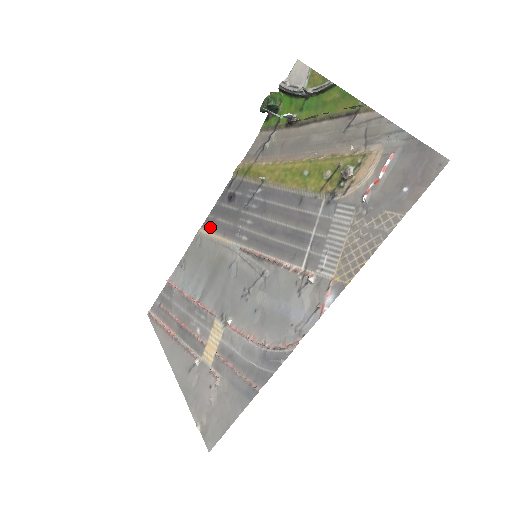
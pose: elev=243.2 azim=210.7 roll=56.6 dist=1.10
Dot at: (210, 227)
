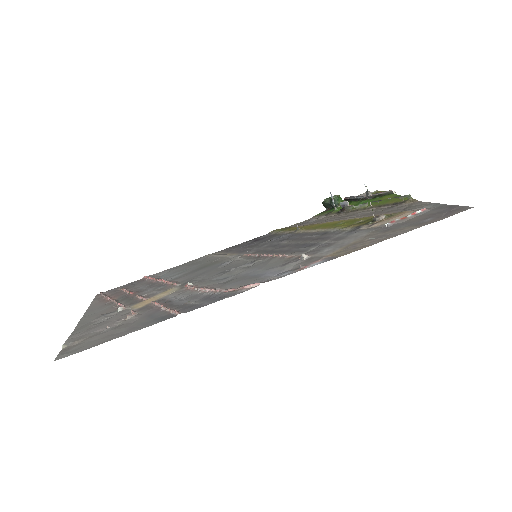
Dot at: (222, 252)
